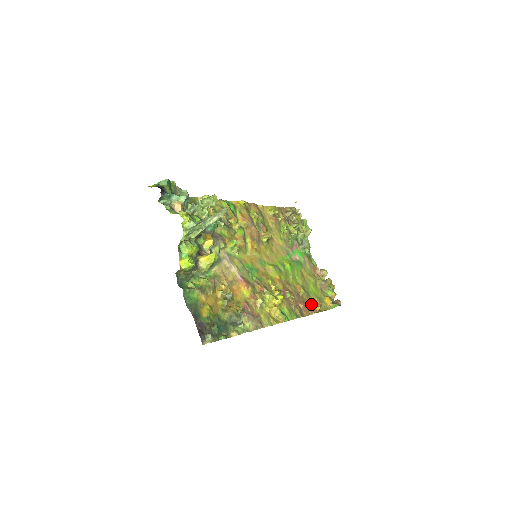
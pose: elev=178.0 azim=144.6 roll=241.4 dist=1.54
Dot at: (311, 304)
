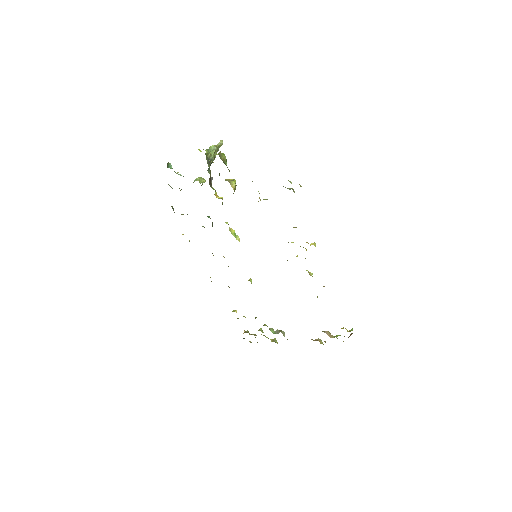
Dot at: occluded
